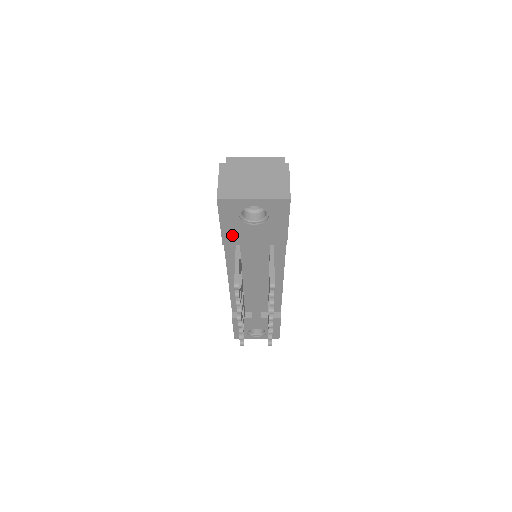
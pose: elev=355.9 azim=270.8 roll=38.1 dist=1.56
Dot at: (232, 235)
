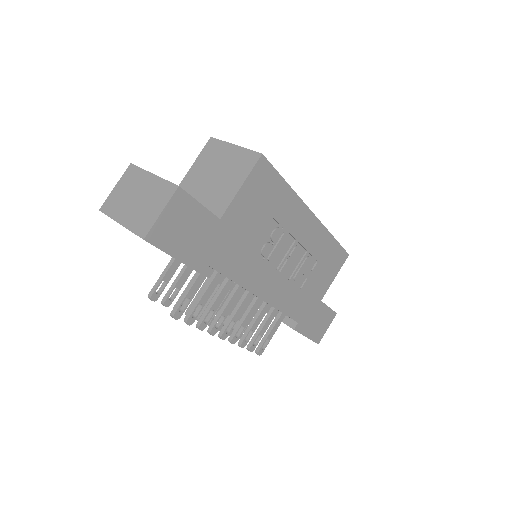
Dot at: occluded
